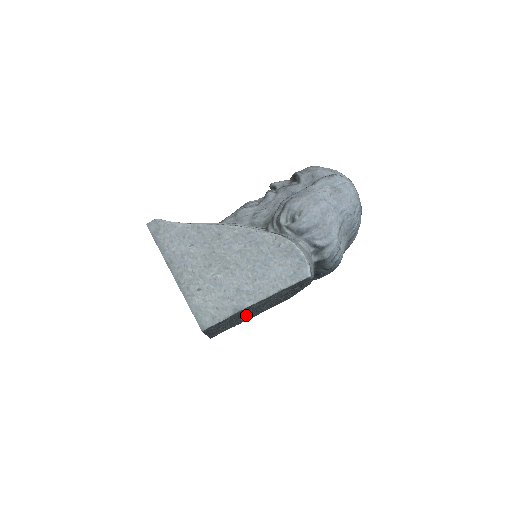
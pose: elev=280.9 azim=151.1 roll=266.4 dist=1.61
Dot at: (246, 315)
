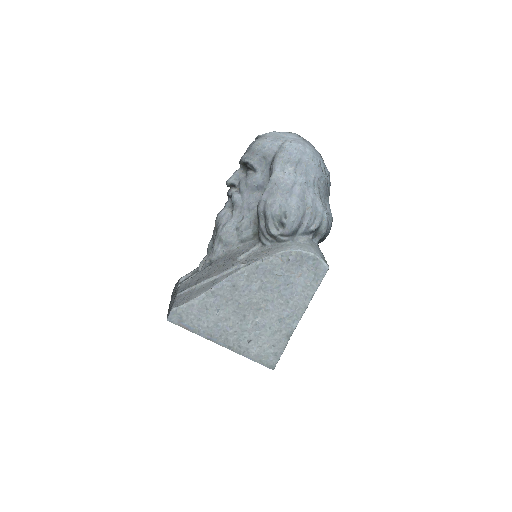
Dot at: occluded
